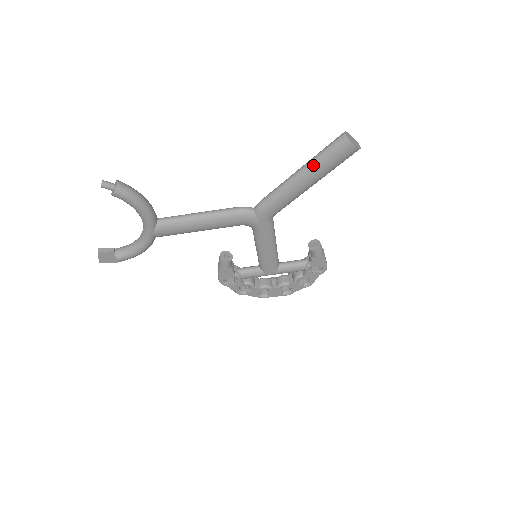
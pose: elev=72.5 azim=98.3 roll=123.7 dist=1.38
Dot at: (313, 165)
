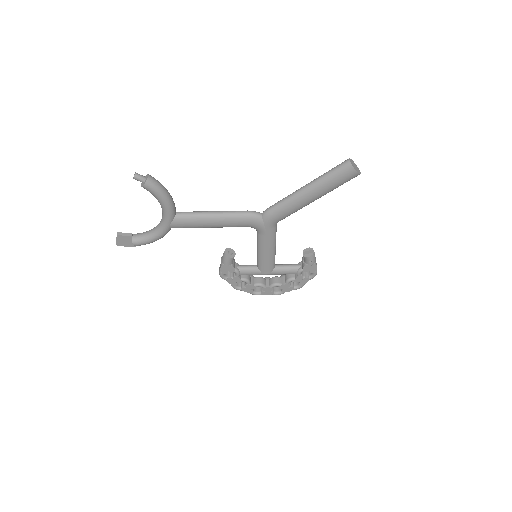
Dot at: (319, 183)
